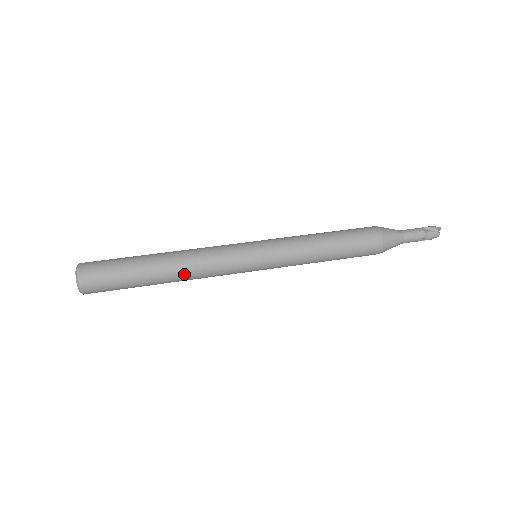
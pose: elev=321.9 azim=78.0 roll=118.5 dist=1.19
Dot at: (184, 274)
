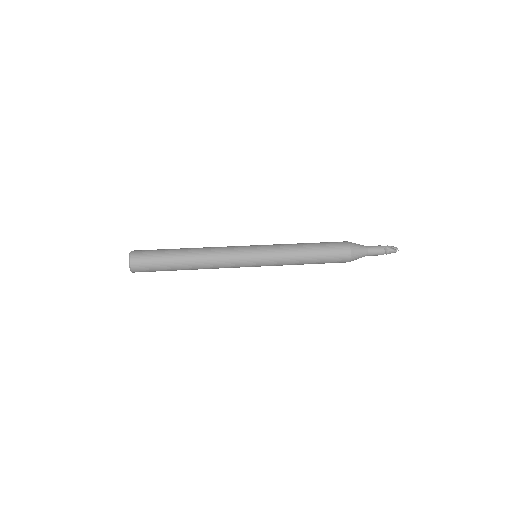
Dot at: occluded
